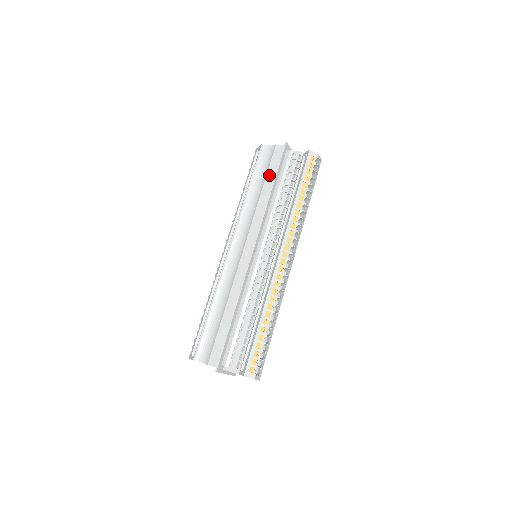
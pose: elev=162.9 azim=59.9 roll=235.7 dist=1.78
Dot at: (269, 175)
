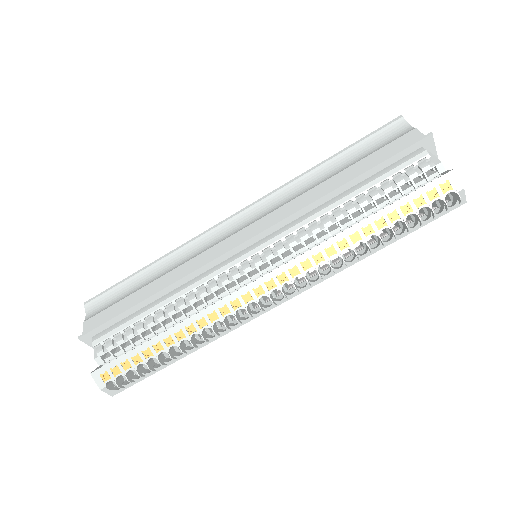
Dot at: (361, 163)
